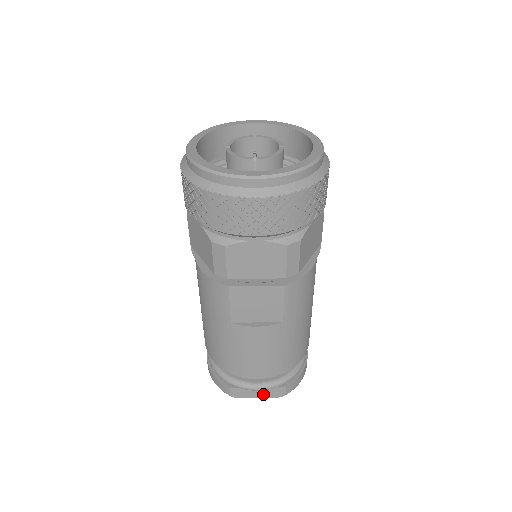
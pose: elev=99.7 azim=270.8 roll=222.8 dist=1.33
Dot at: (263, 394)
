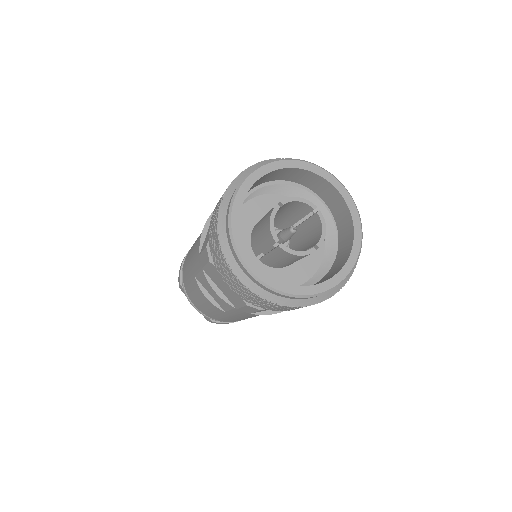
Dot at: occluded
